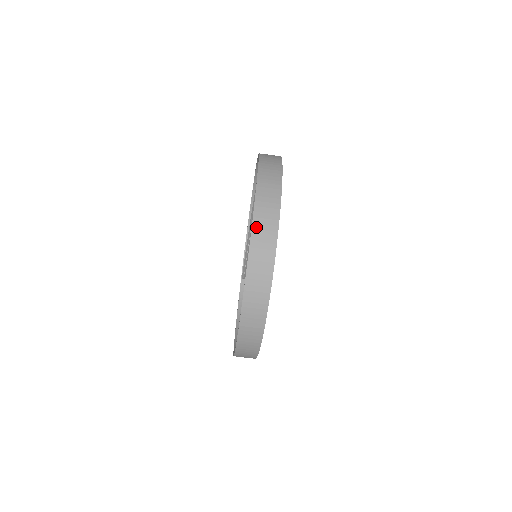
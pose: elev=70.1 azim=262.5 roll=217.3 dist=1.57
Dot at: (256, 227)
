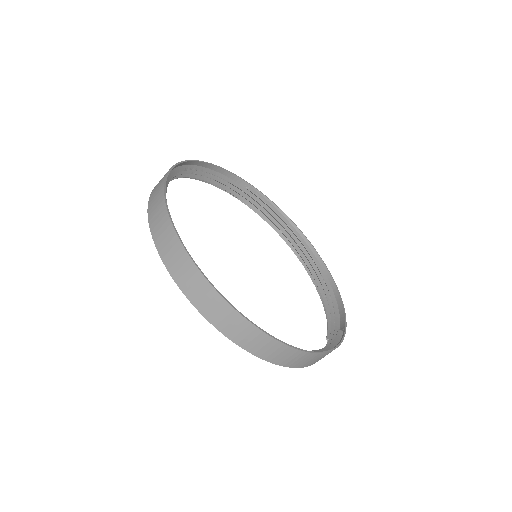
Dot at: (275, 361)
